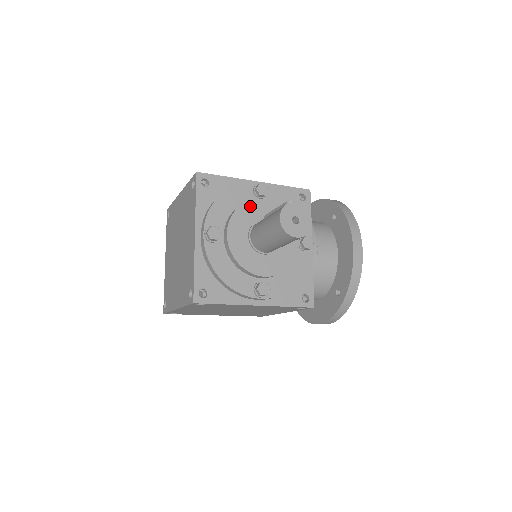
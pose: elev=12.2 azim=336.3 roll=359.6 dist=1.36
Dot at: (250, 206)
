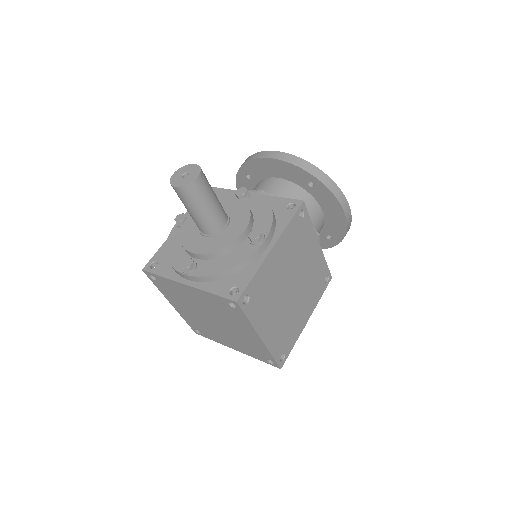
Dot at: (185, 230)
